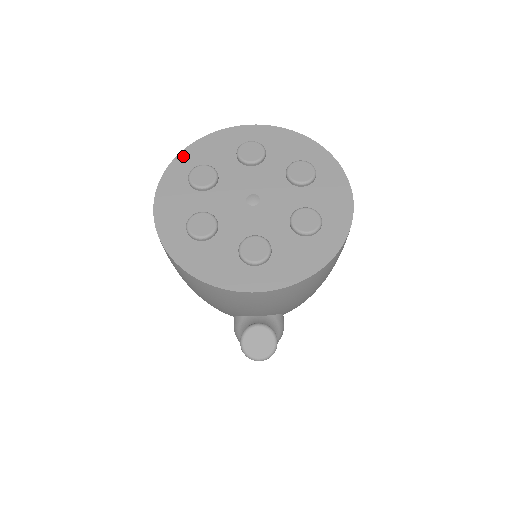
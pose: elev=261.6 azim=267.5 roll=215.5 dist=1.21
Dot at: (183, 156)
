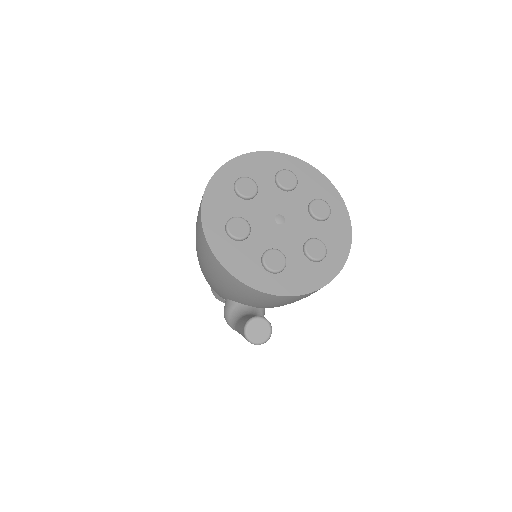
Dot at: (233, 163)
